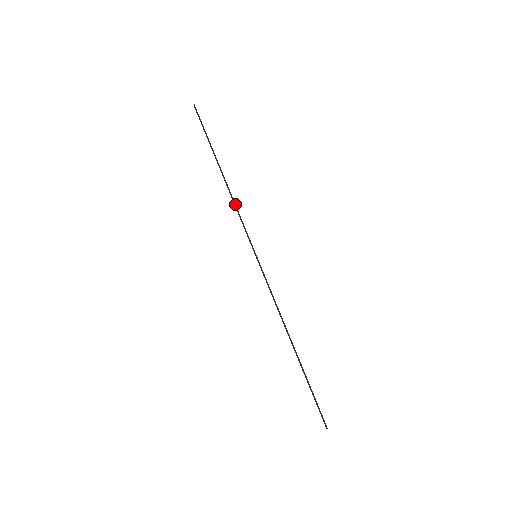
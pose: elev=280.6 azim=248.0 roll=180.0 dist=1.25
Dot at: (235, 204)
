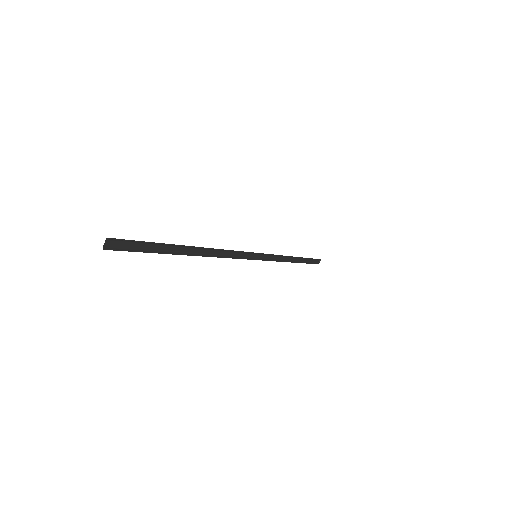
Dot at: (282, 261)
